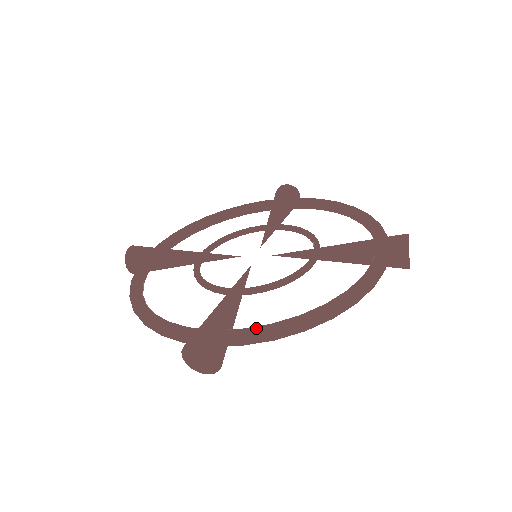
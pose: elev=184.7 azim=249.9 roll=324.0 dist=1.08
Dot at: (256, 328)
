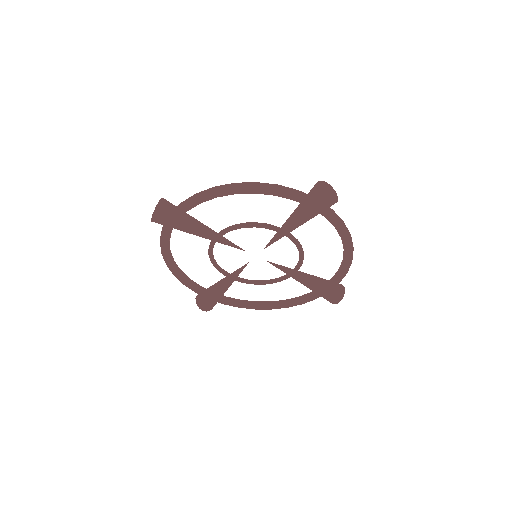
Dot at: occluded
